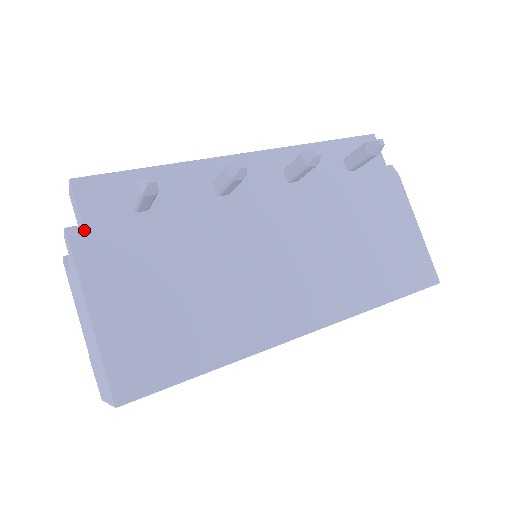
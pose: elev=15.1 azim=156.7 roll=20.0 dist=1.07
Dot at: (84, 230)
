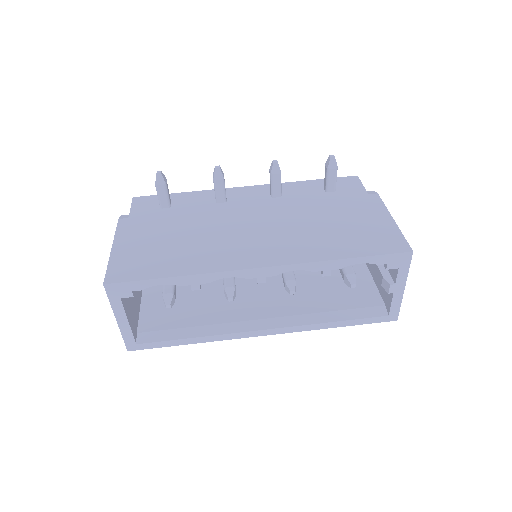
Dot at: (129, 214)
